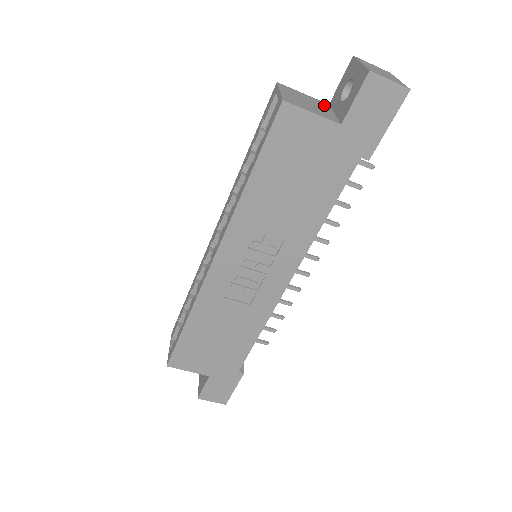
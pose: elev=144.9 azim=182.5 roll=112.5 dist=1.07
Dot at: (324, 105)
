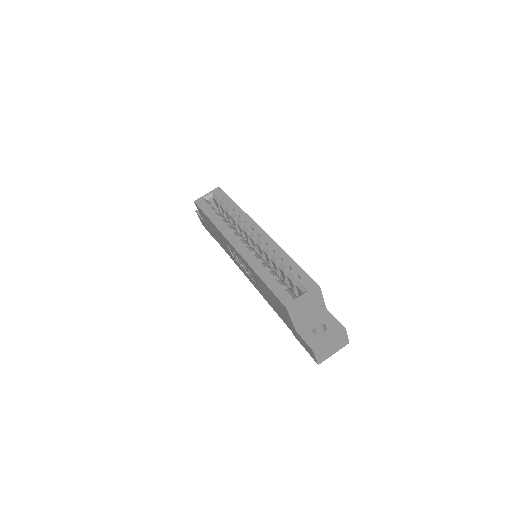
Dot at: (319, 310)
